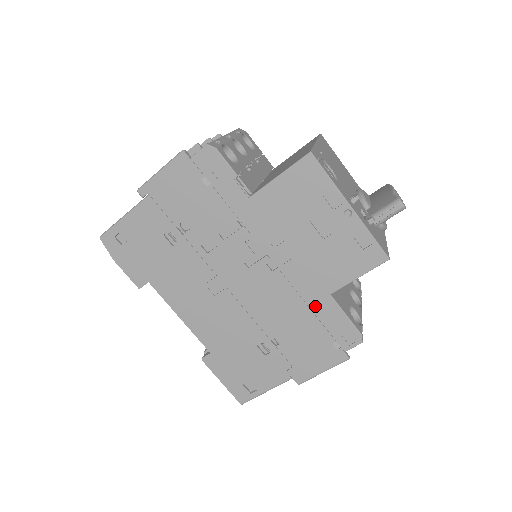
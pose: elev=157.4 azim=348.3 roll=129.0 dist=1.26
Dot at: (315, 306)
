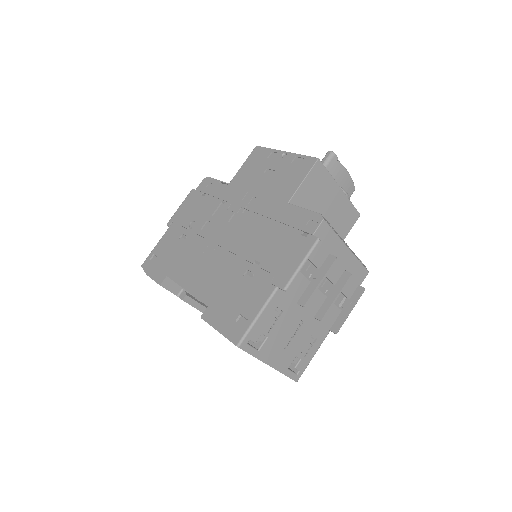
Dot at: (280, 217)
